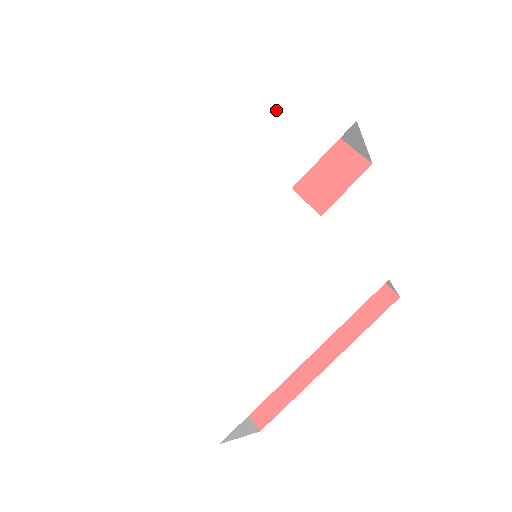
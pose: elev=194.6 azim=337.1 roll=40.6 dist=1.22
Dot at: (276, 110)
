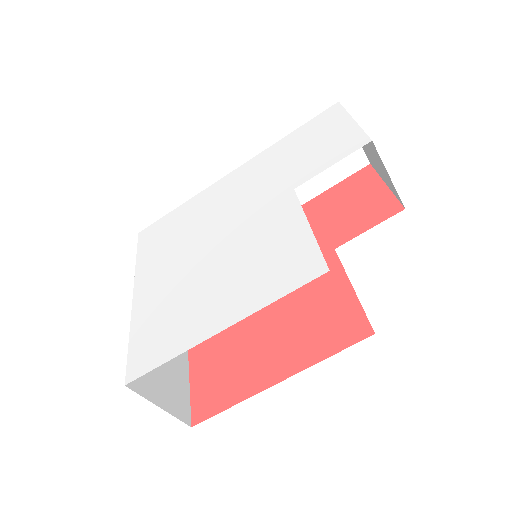
Dot at: (315, 132)
